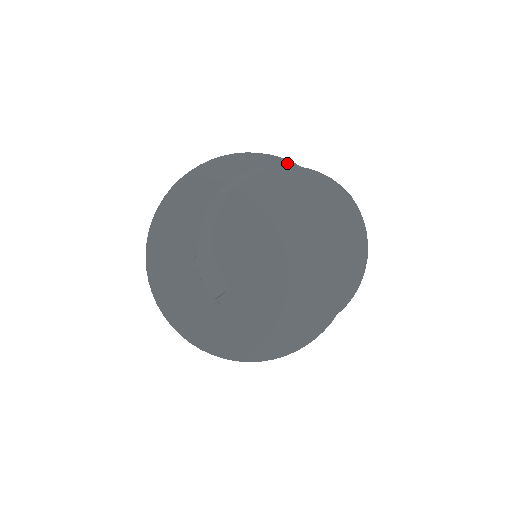
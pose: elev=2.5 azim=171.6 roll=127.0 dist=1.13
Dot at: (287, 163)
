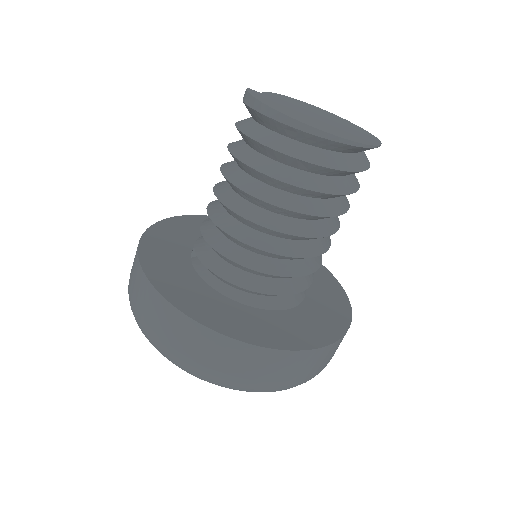
Dot at: (331, 275)
